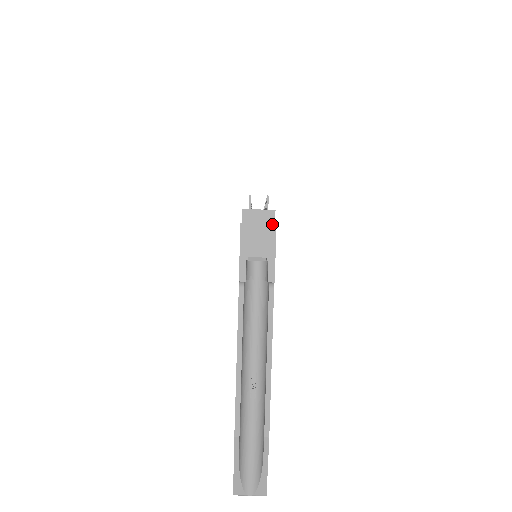
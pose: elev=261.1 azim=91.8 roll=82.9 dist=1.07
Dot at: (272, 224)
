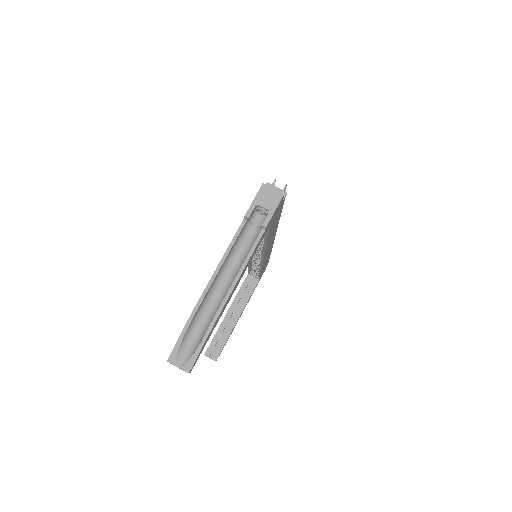
Dot at: occluded
